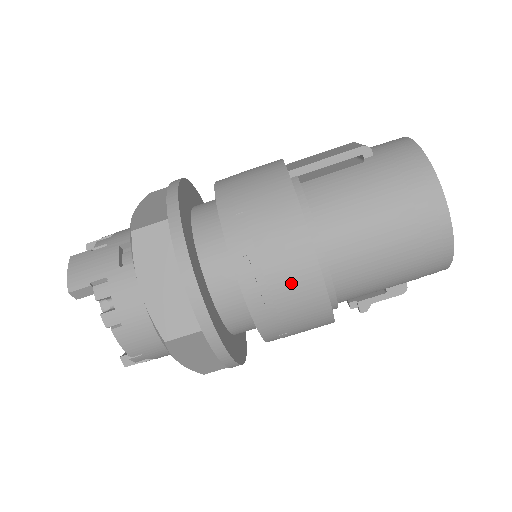
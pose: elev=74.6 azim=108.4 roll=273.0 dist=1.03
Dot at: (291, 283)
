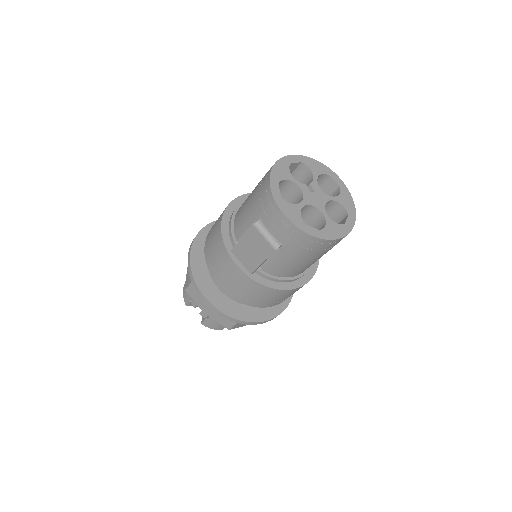
Dot at: occluded
